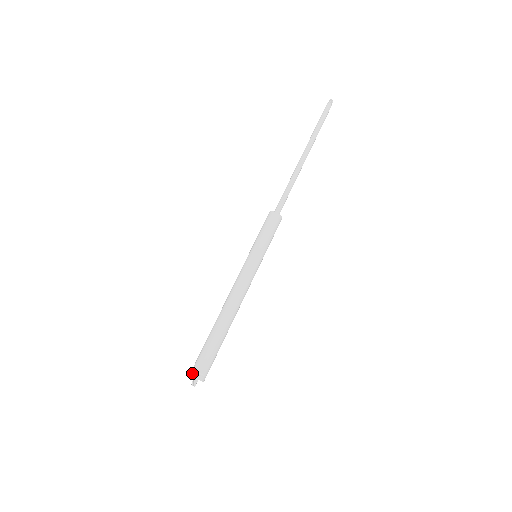
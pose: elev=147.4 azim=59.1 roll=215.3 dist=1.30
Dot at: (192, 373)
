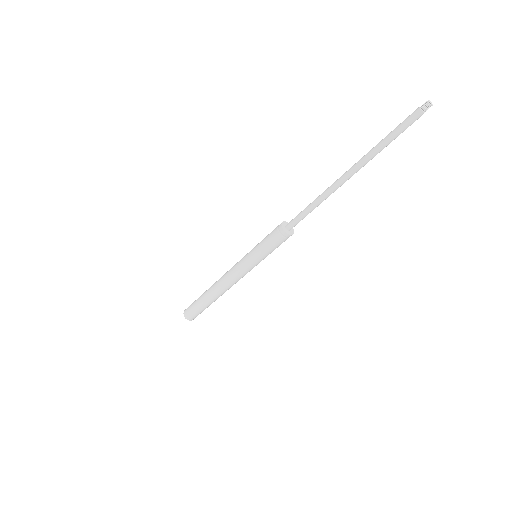
Dot at: (184, 312)
